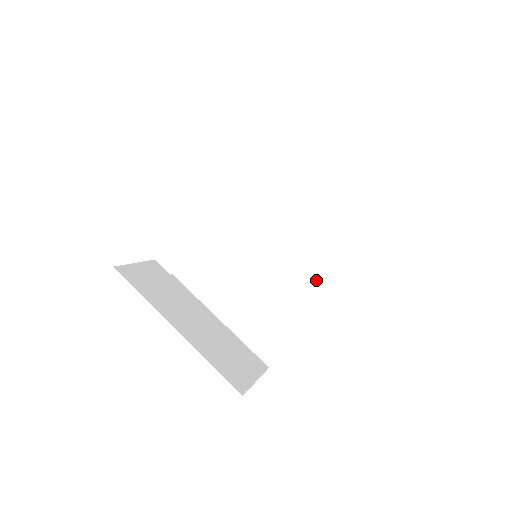
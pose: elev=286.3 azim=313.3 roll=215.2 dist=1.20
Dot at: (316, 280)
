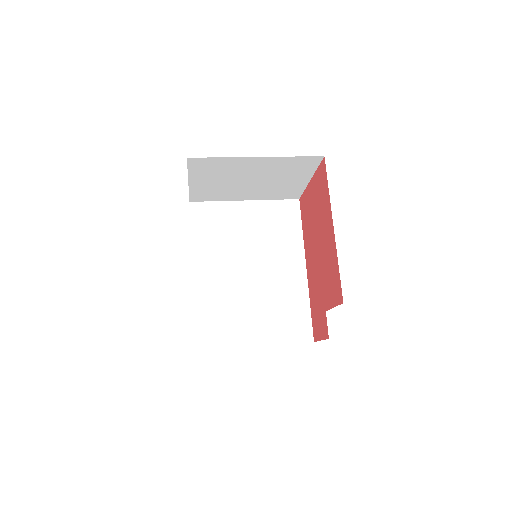
Dot at: (288, 262)
